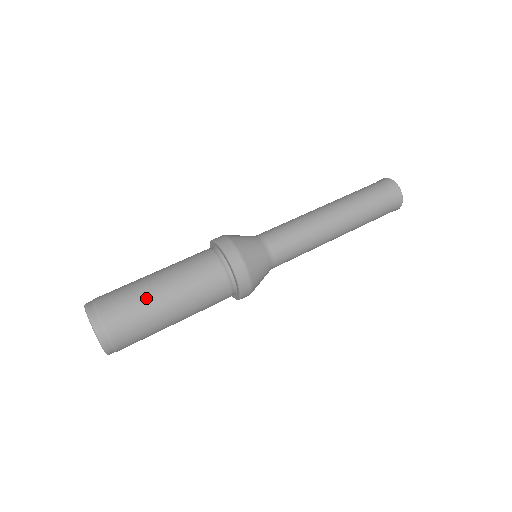
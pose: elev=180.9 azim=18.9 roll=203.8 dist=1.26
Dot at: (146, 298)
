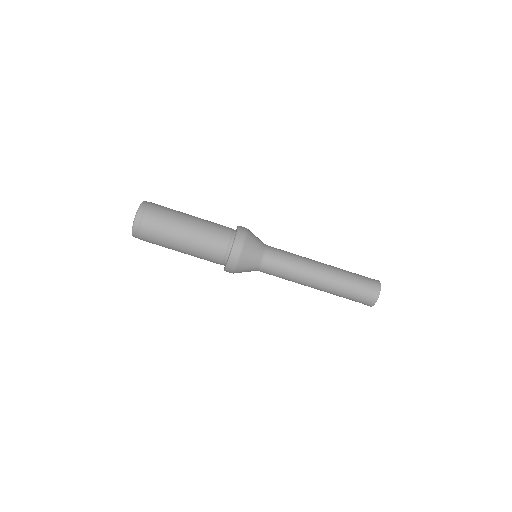
Dot at: (176, 218)
